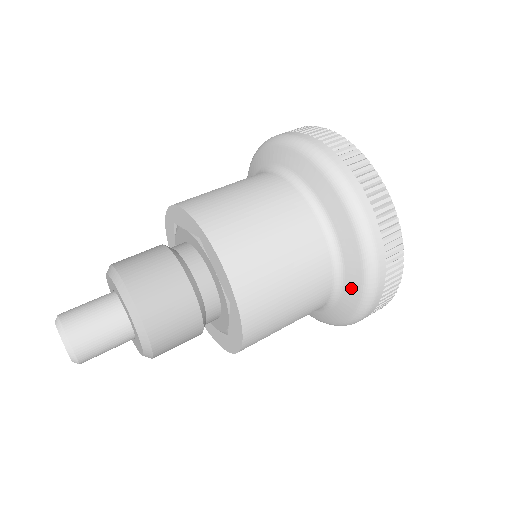
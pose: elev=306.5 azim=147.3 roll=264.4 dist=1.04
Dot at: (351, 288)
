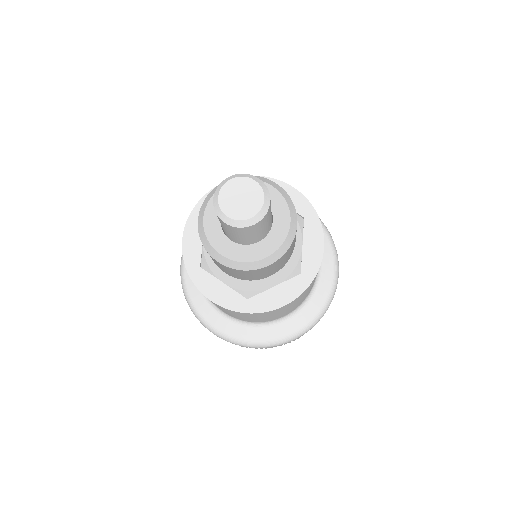
Dot at: (326, 255)
